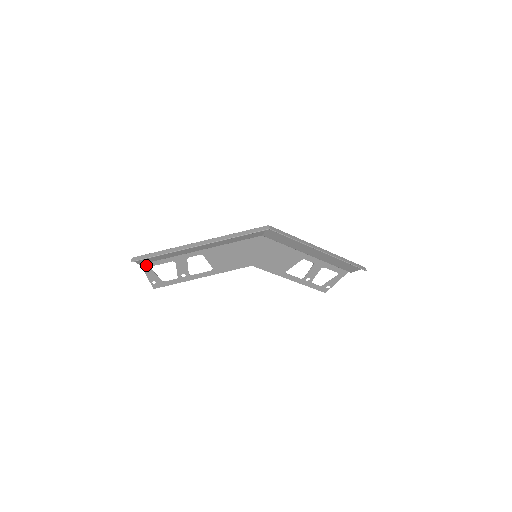
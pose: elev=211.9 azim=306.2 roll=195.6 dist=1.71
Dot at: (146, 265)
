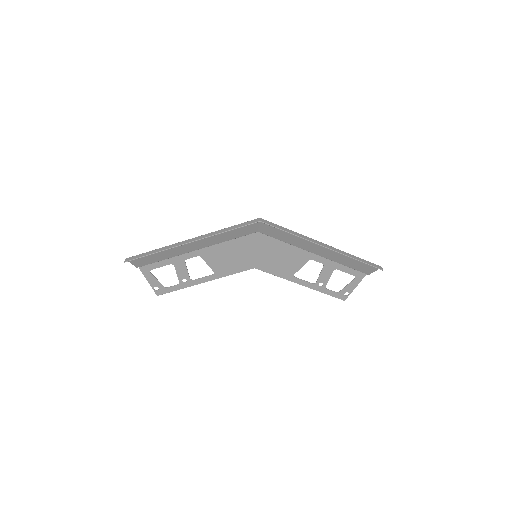
Dot at: (145, 269)
